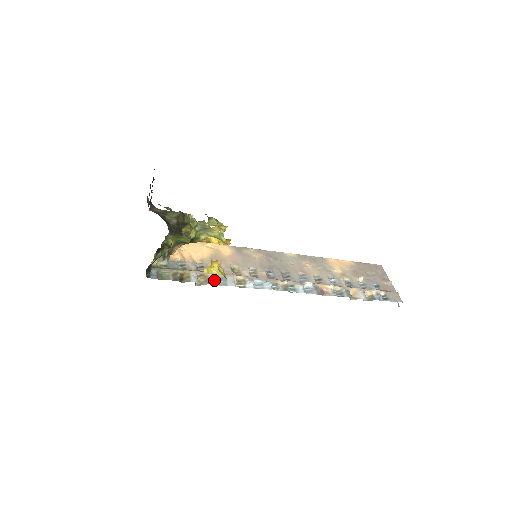
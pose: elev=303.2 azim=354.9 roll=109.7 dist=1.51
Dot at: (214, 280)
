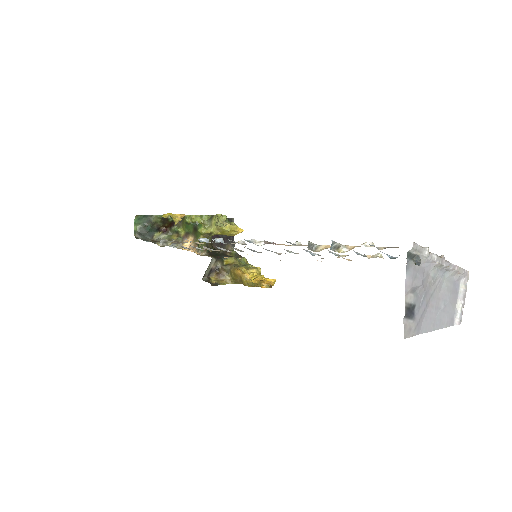
Dot at: occluded
